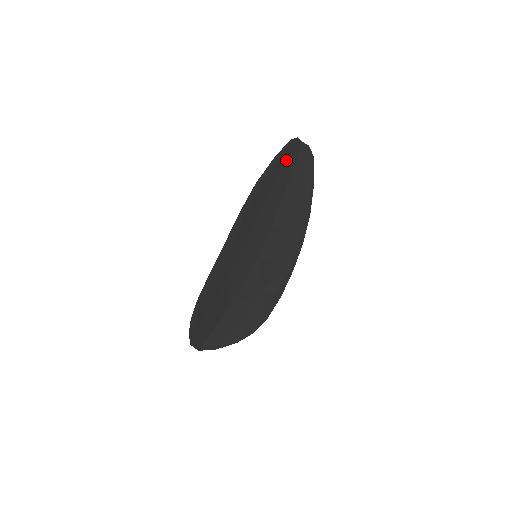
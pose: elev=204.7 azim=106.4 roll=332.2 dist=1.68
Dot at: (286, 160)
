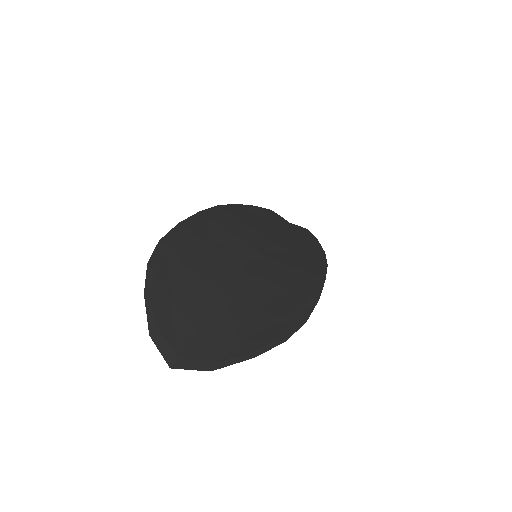
Dot at: (272, 217)
